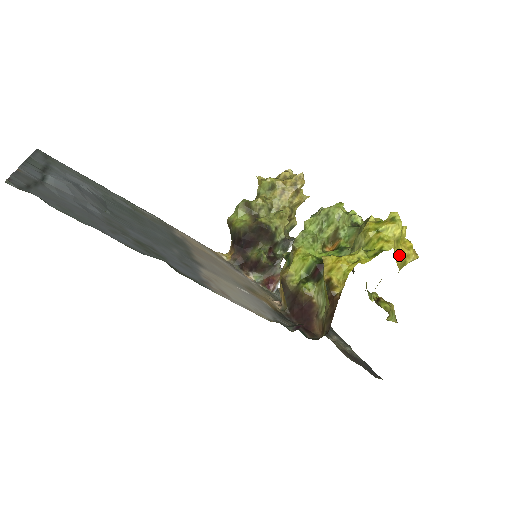
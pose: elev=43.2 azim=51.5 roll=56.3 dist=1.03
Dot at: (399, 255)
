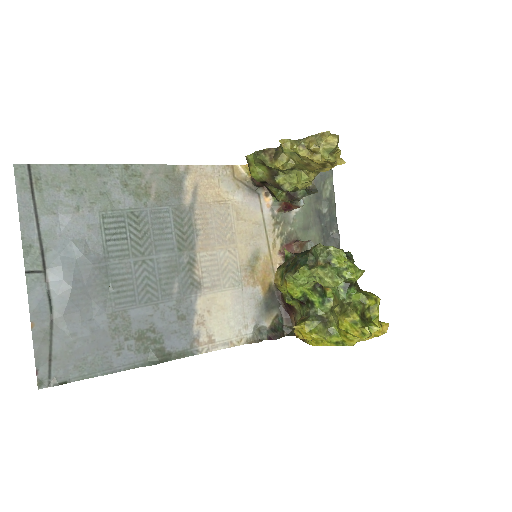
Dot at: (362, 340)
